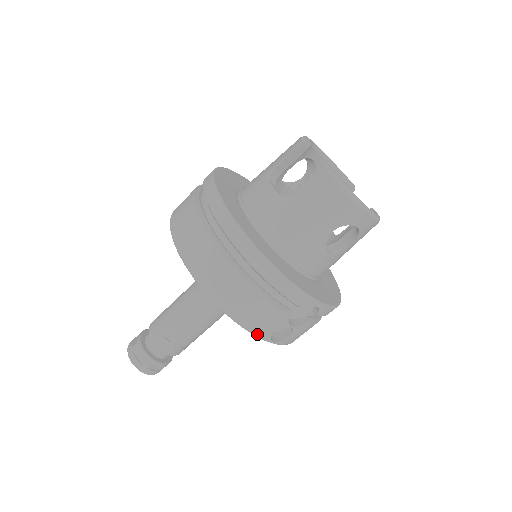
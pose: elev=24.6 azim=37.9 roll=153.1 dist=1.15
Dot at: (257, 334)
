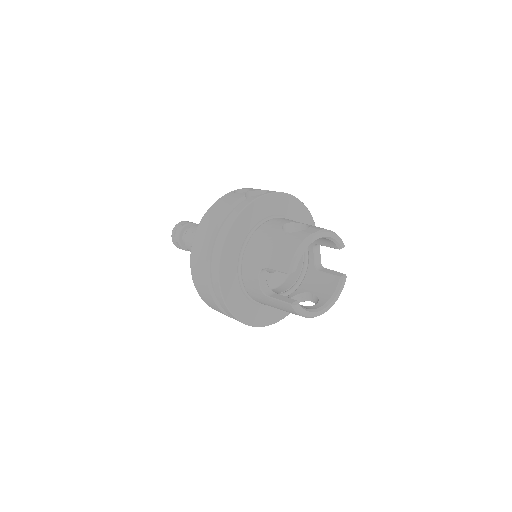
Dot at: occluded
